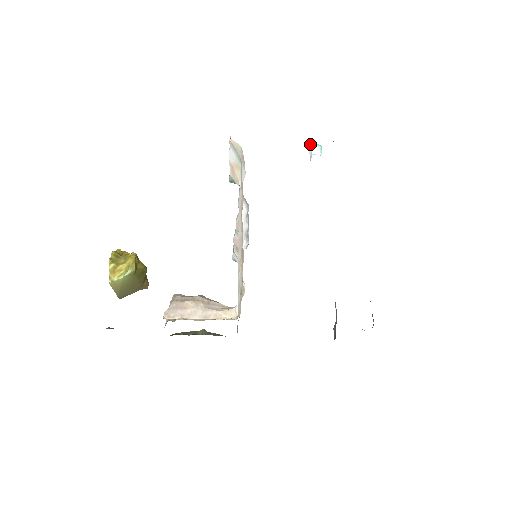
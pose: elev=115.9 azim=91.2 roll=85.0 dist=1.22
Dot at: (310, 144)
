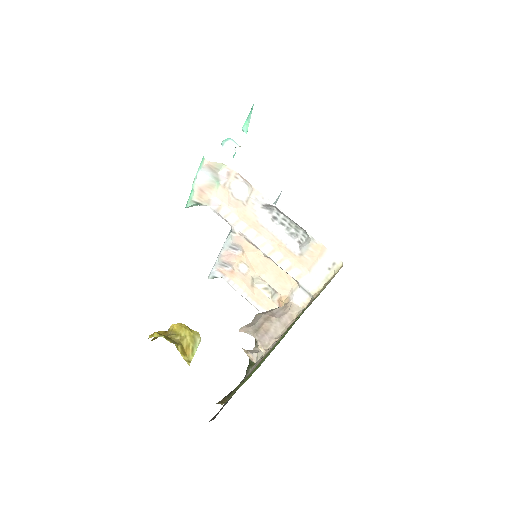
Dot at: (223, 141)
